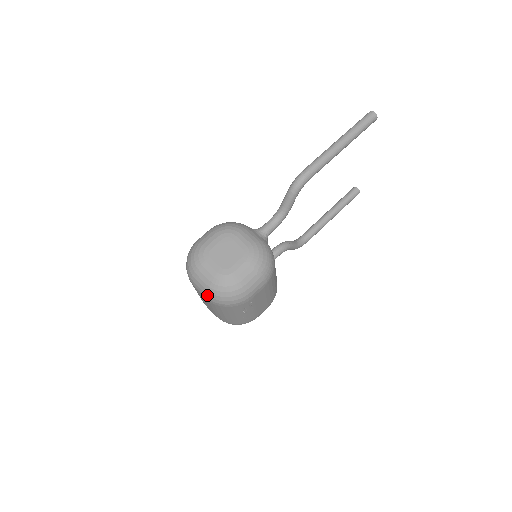
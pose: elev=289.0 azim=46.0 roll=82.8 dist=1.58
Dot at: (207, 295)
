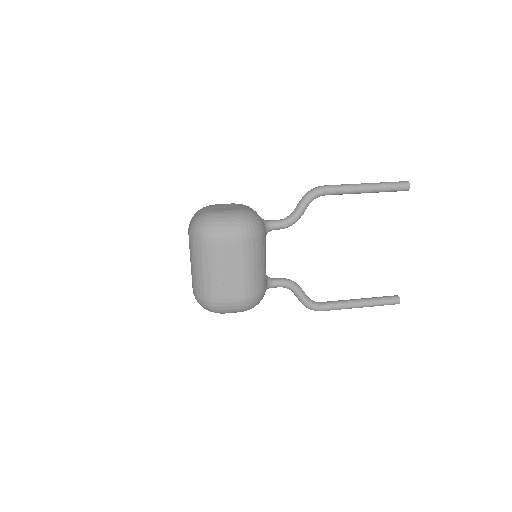
Dot at: (190, 227)
